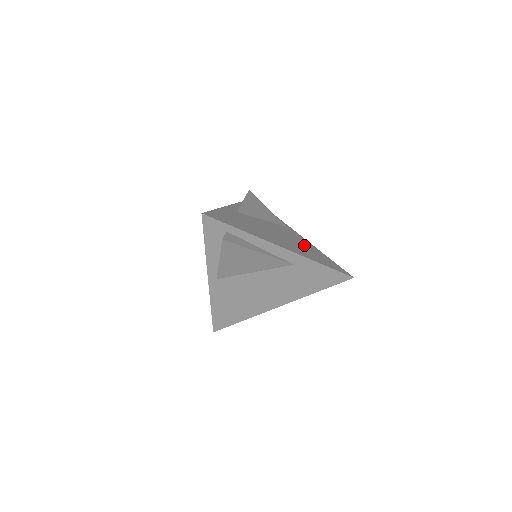
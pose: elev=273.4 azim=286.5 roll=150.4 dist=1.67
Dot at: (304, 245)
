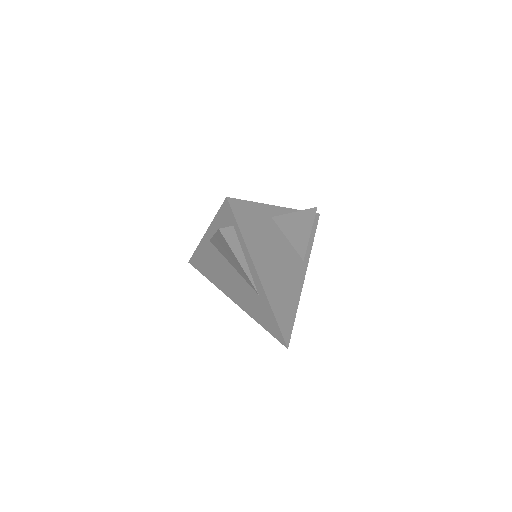
Dot at: (290, 289)
